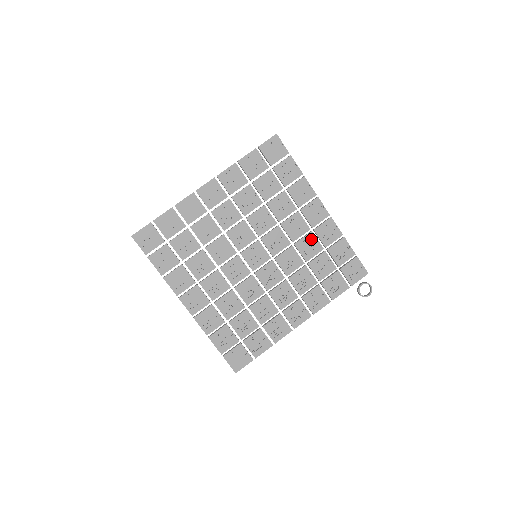
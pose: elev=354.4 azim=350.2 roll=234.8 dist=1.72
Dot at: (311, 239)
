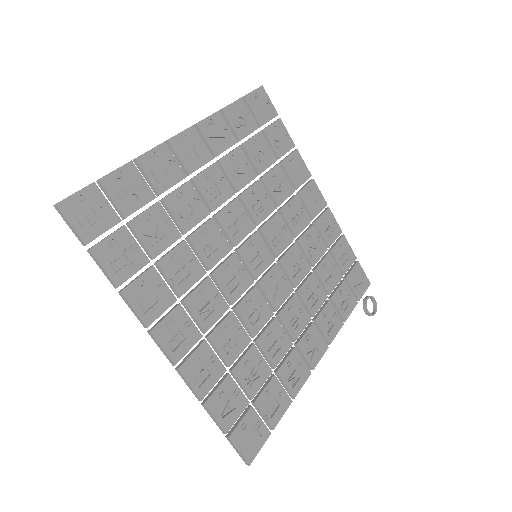
Dot at: (314, 235)
